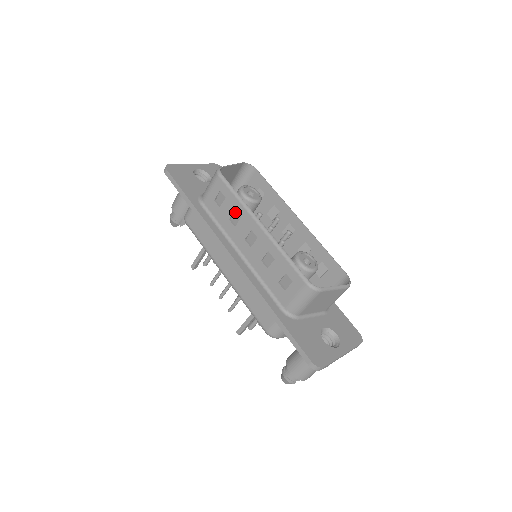
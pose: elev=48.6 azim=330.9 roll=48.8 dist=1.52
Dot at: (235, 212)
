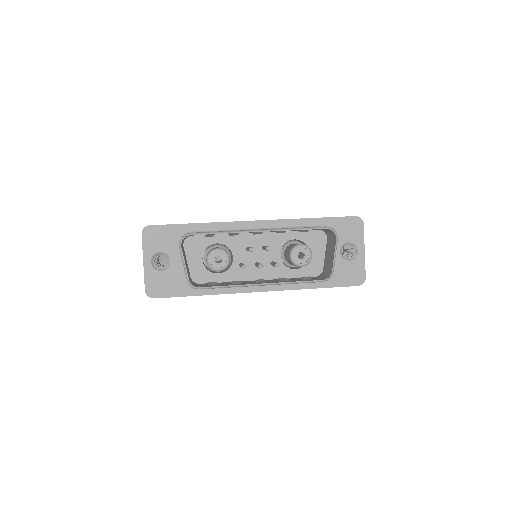
Dot at: occluded
